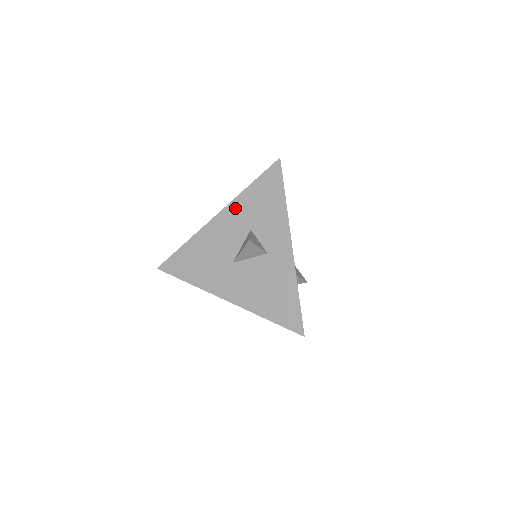
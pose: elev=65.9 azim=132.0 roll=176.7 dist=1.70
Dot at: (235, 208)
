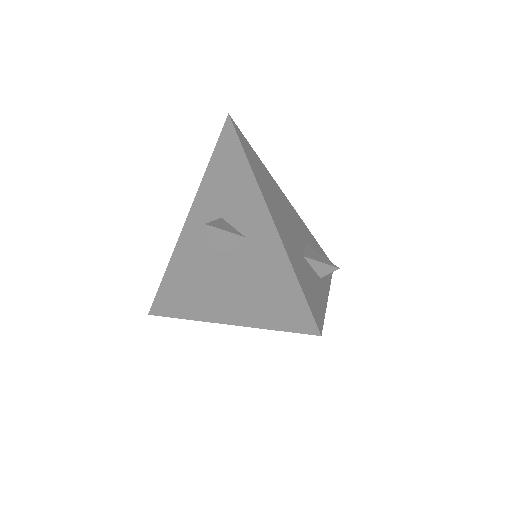
Dot at: (201, 201)
